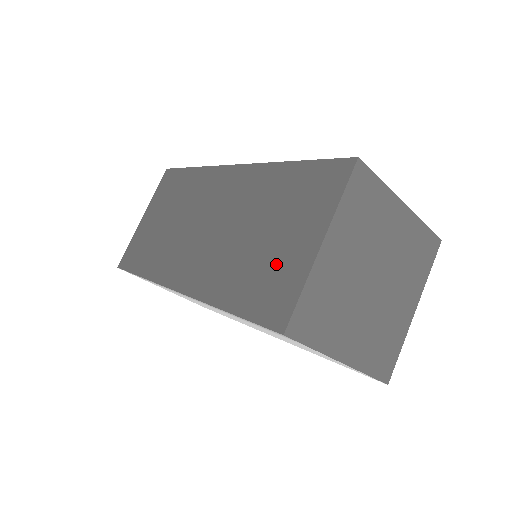
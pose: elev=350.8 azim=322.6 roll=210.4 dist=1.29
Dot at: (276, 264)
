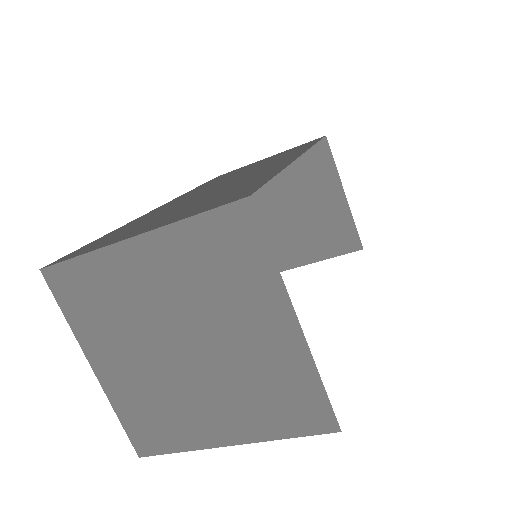
Dot at: occluded
